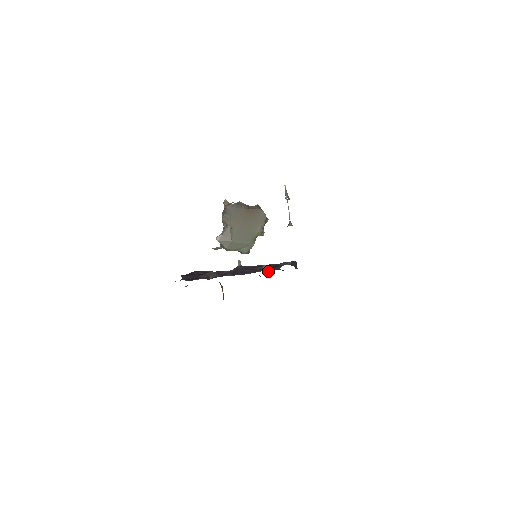
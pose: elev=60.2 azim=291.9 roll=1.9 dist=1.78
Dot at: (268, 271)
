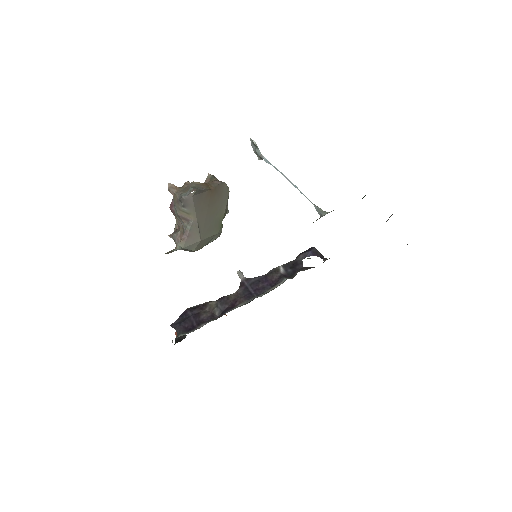
Dot at: (292, 276)
